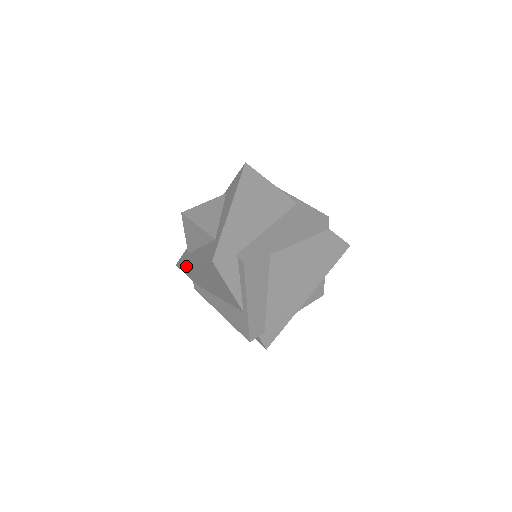
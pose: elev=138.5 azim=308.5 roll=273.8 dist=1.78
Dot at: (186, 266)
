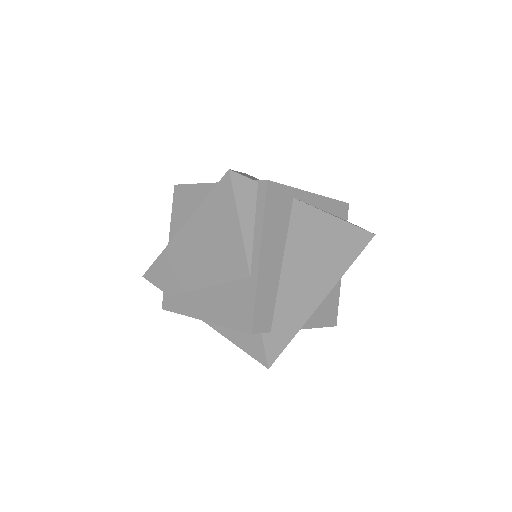
Dot at: (165, 253)
